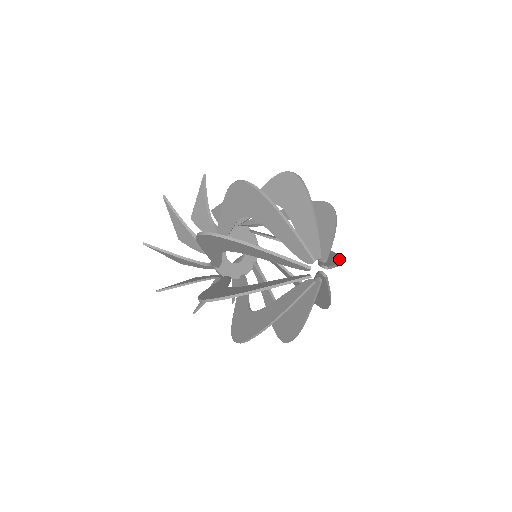
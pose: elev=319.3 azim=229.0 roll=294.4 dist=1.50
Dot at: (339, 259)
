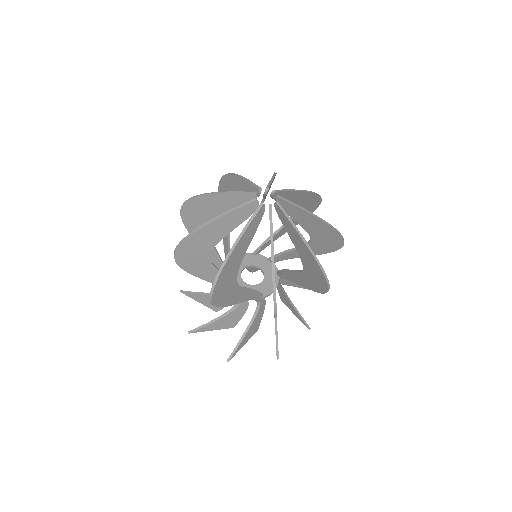
Dot at: (324, 224)
